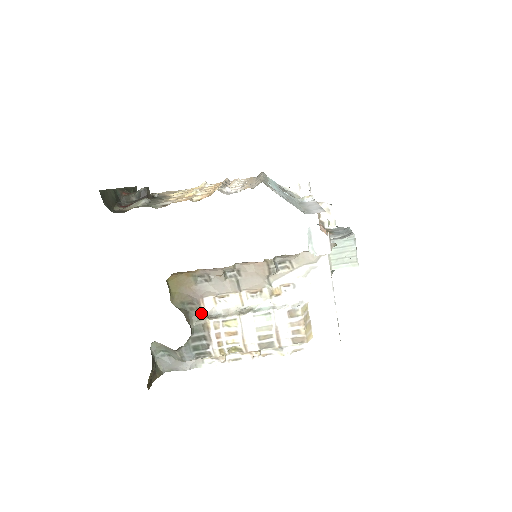
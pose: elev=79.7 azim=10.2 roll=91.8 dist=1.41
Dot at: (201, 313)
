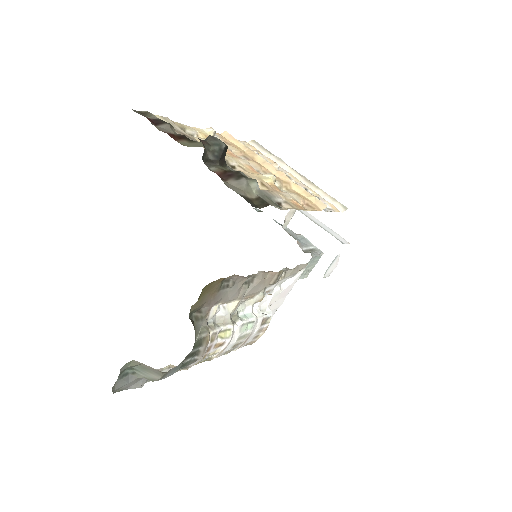
Dot at: (204, 323)
